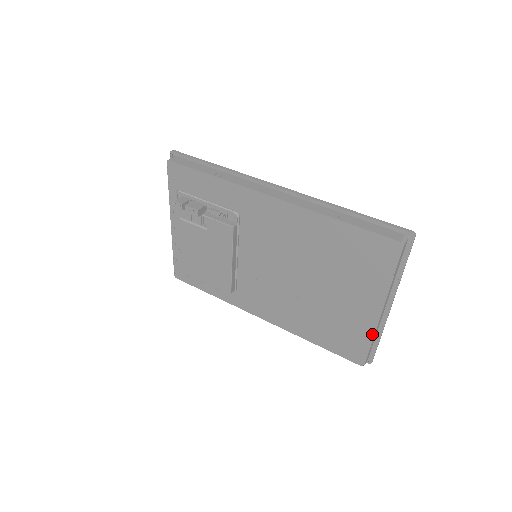
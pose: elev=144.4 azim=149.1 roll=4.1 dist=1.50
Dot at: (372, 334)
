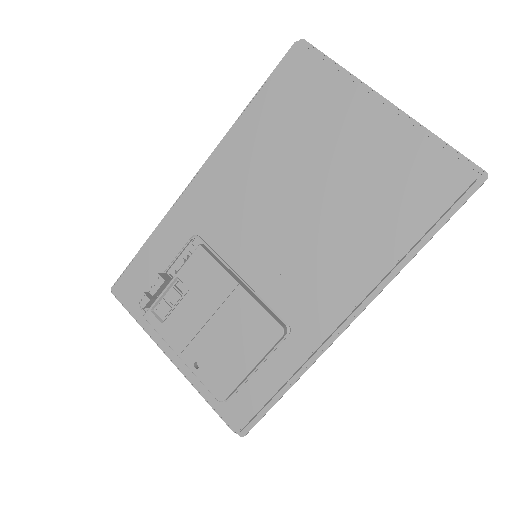
Dot at: (416, 131)
